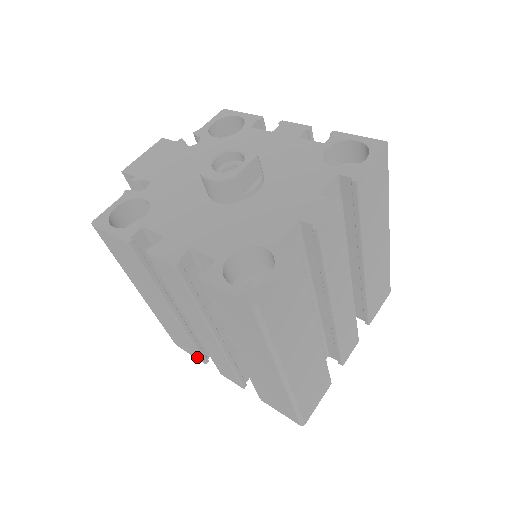
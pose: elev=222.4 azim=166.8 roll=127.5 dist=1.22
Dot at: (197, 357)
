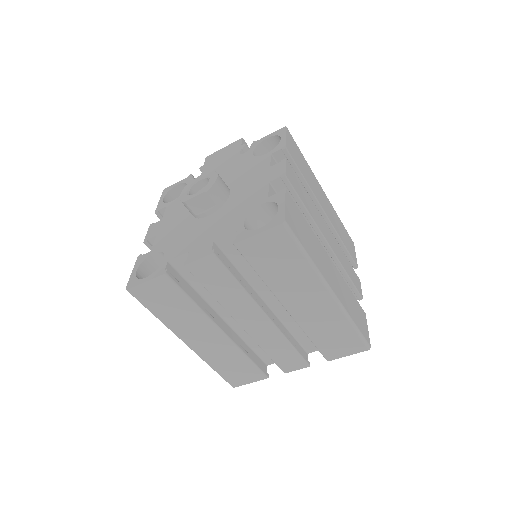
Dot at: occluded
